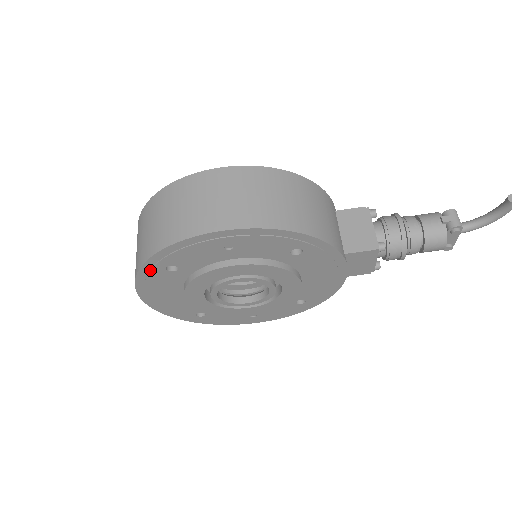
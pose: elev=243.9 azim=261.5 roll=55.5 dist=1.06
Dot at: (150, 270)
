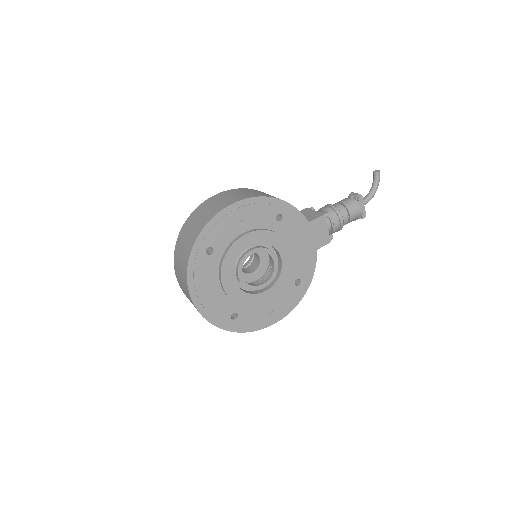
Dot at: (196, 256)
